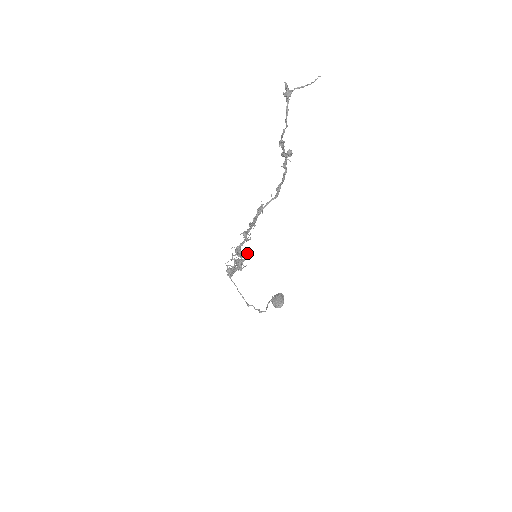
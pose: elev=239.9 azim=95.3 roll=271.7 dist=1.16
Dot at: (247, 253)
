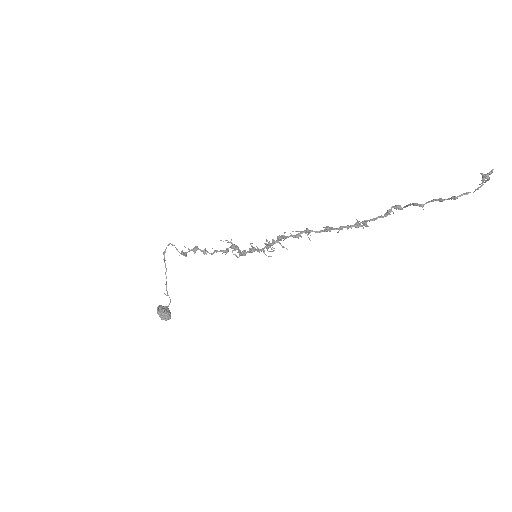
Dot at: occluded
